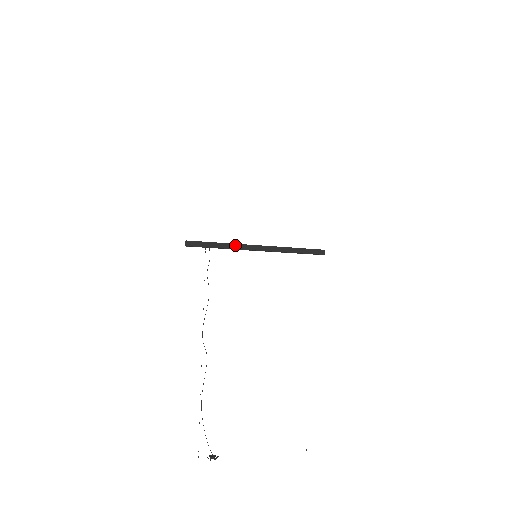
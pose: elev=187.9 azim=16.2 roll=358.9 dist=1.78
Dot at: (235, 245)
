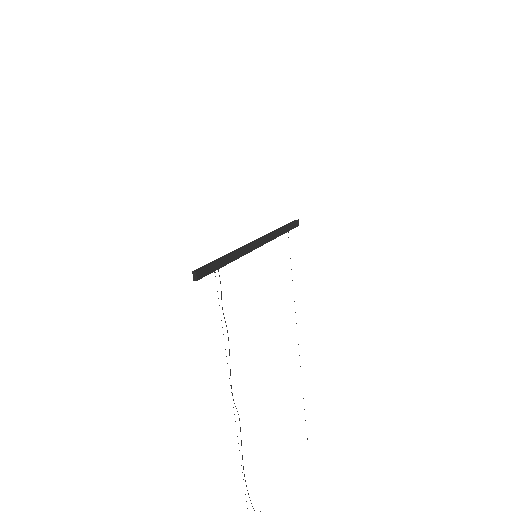
Dot at: (240, 251)
